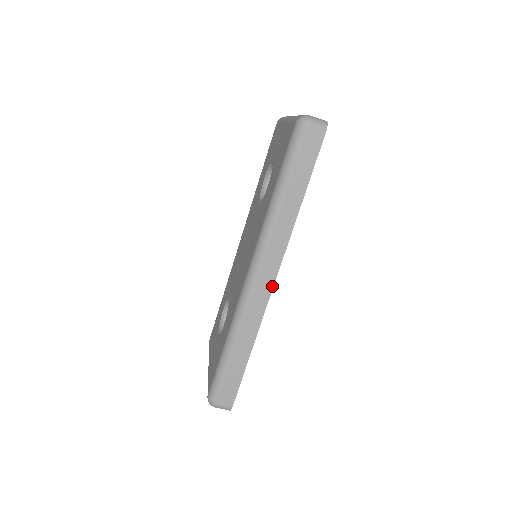
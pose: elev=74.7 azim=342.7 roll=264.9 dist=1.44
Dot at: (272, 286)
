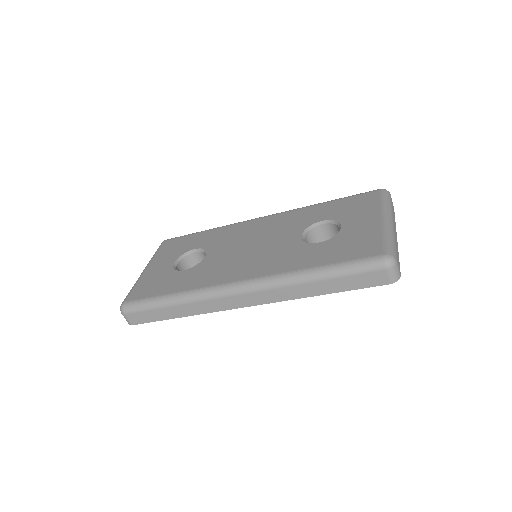
Dot at: (241, 307)
